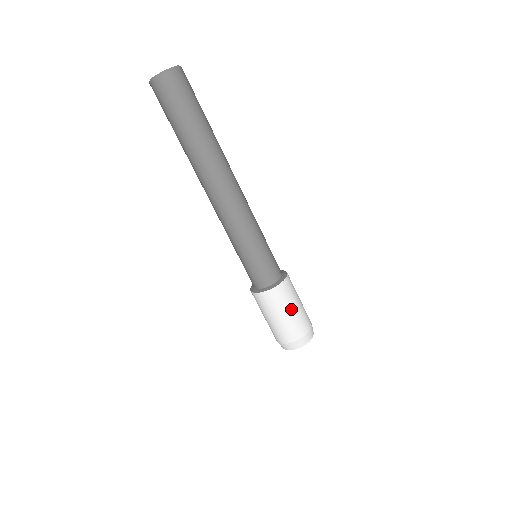
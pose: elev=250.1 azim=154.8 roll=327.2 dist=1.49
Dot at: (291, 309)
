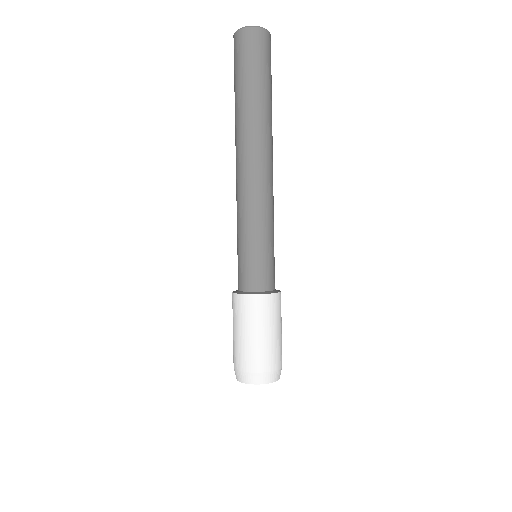
Dot at: (279, 328)
